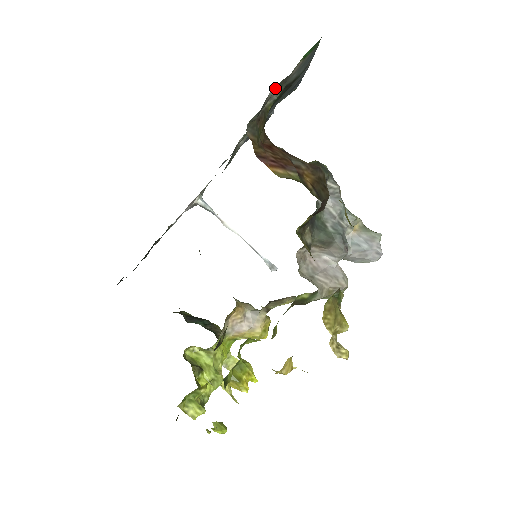
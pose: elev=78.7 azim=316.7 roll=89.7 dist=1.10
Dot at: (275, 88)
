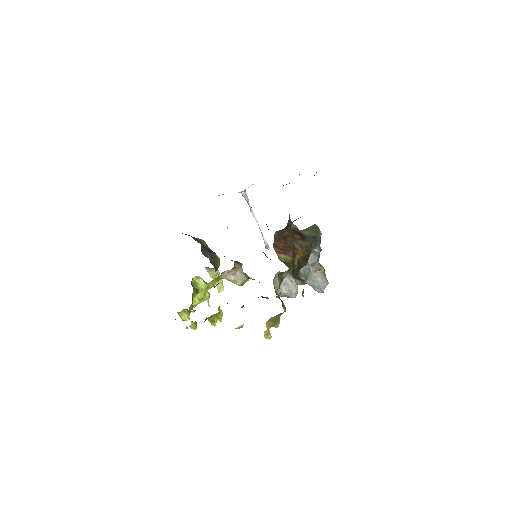
Dot at: occluded
